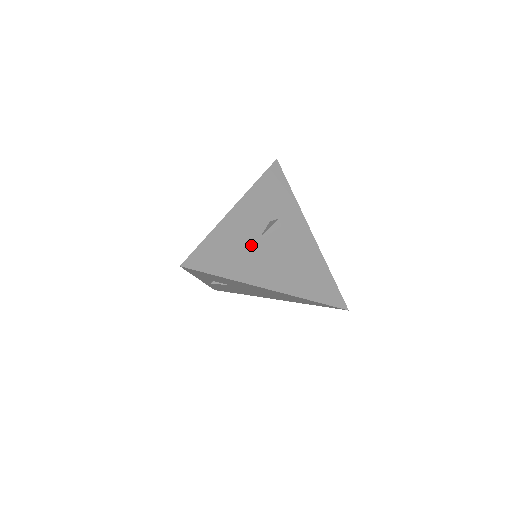
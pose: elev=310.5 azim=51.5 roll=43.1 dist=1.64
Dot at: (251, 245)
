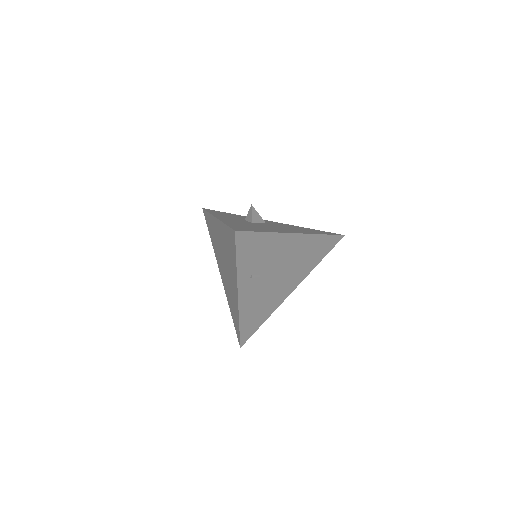
Dot at: (254, 225)
